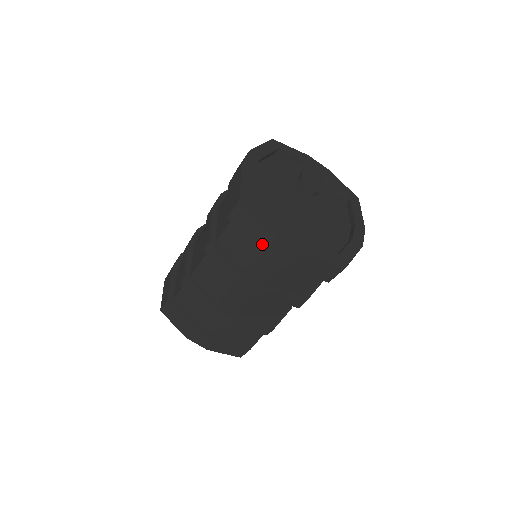
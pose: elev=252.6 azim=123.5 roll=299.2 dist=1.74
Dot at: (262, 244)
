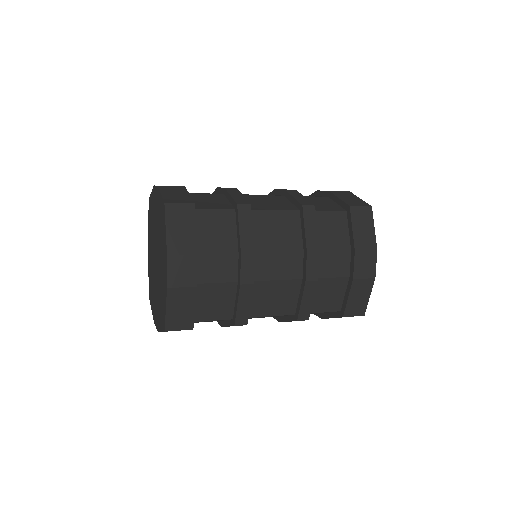
Dot at: (361, 245)
